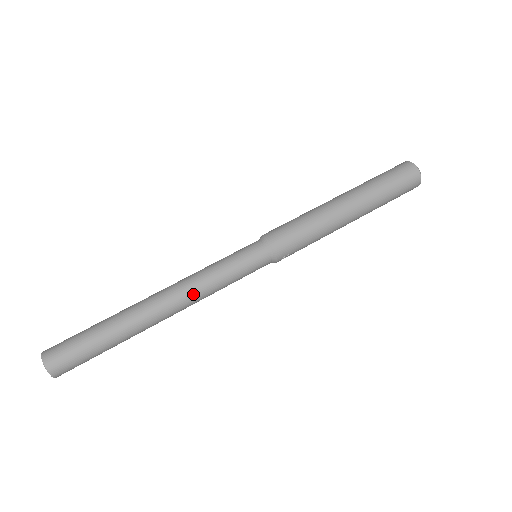
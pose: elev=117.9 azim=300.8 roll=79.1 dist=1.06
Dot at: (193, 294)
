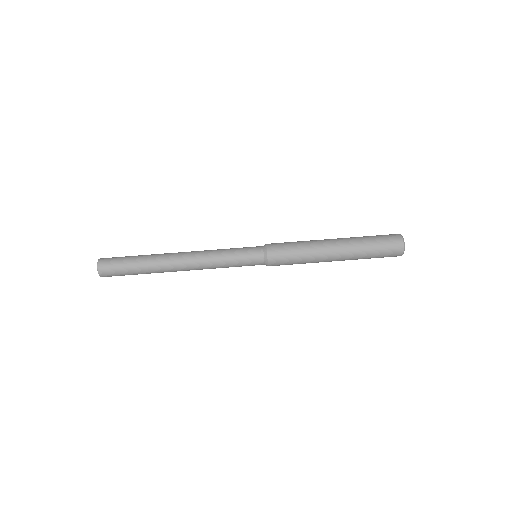
Dot at: (203, 267)
